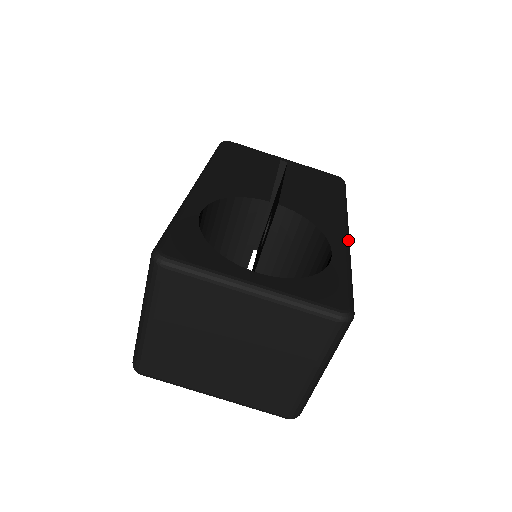
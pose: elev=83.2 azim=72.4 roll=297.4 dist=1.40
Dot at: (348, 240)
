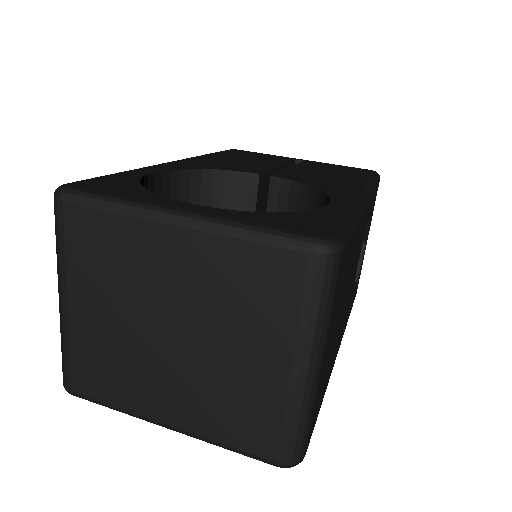
Dot at: (362, 199)
